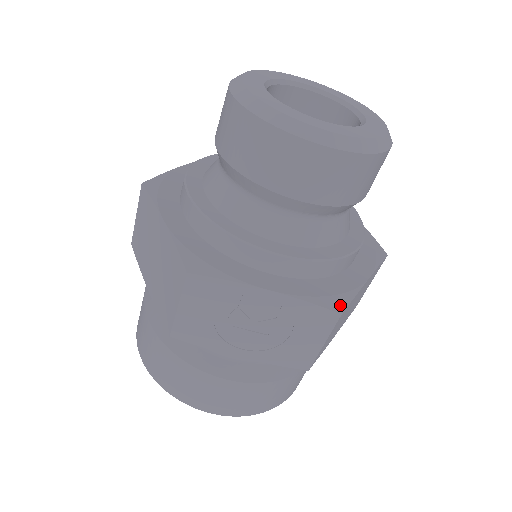
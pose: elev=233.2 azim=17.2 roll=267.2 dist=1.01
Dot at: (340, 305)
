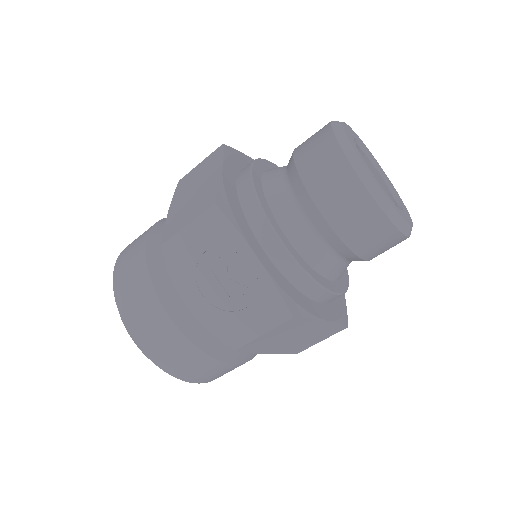
Dot at: (296, 312)
